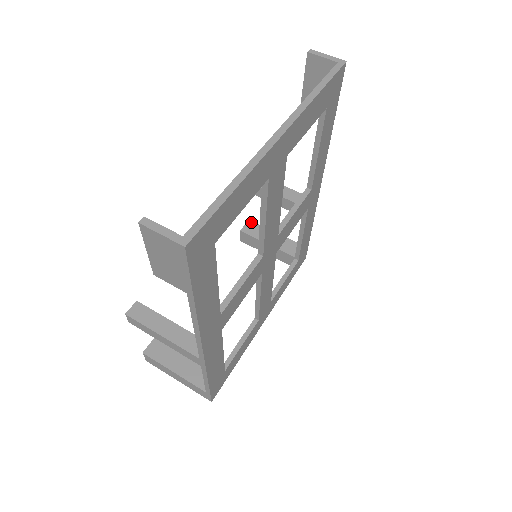
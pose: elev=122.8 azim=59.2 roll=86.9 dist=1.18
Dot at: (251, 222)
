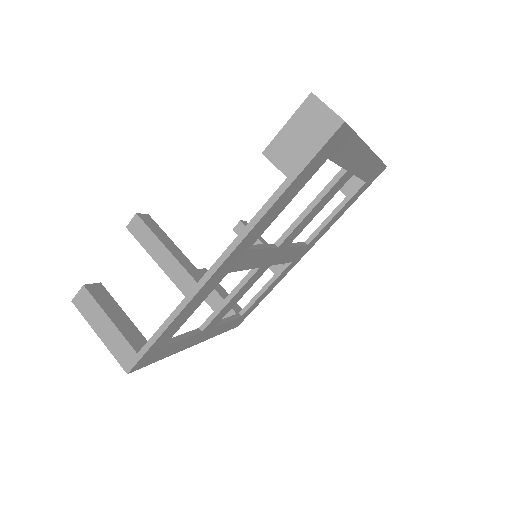
Dot at: occluded
